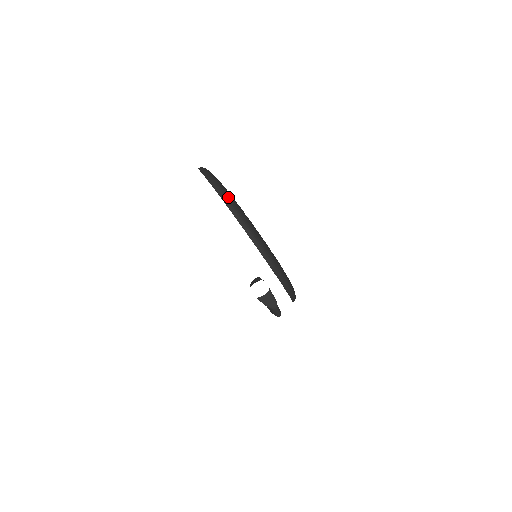
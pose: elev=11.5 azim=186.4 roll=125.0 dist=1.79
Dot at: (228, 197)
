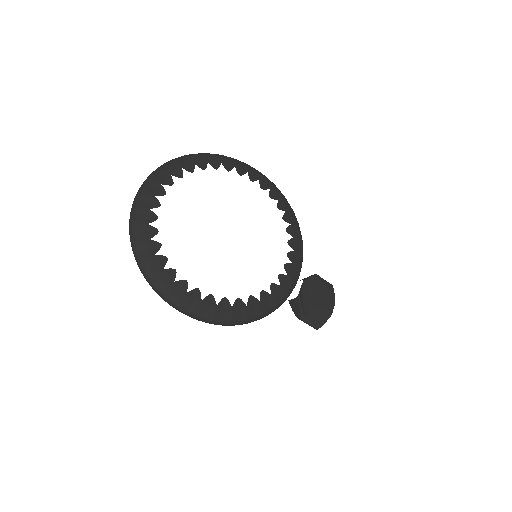
Dot at: (137, 203)
